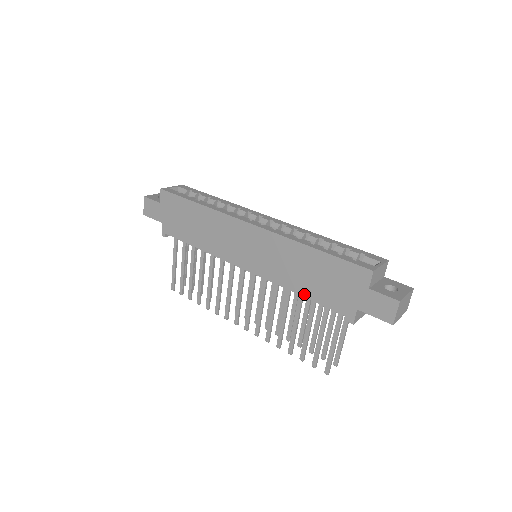
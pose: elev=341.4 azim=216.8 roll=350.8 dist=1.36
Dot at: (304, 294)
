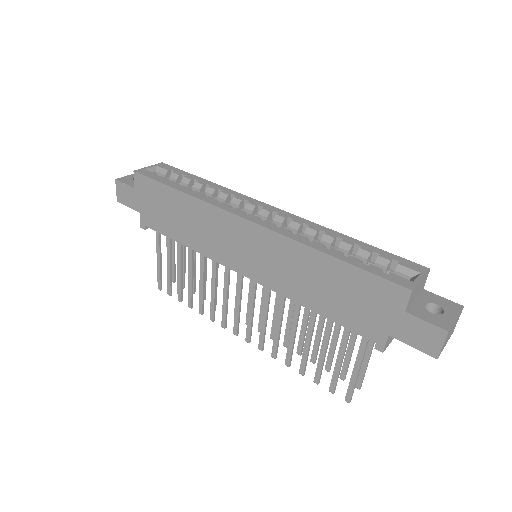
Dot at: (318, 310)
